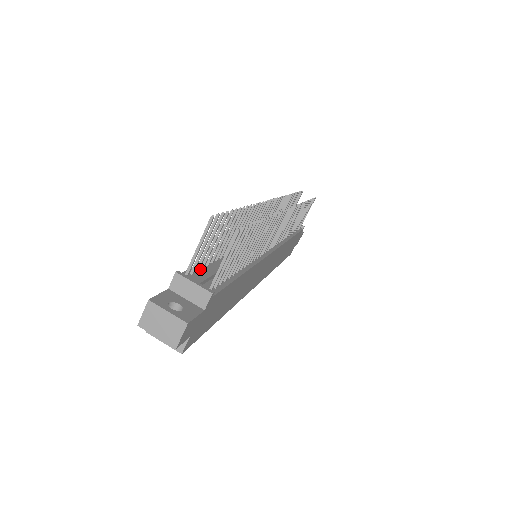
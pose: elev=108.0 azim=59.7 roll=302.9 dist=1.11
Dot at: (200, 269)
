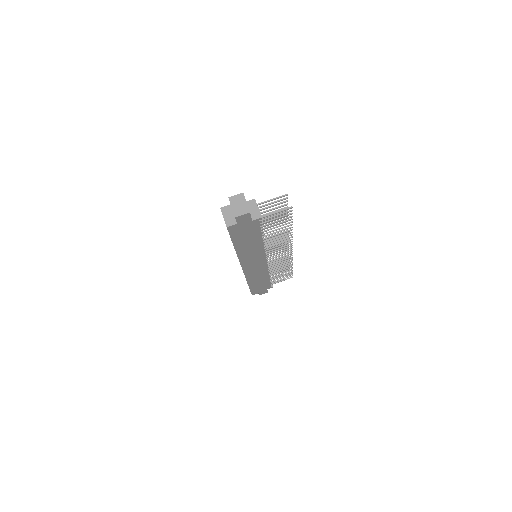
Dot at: occluded
